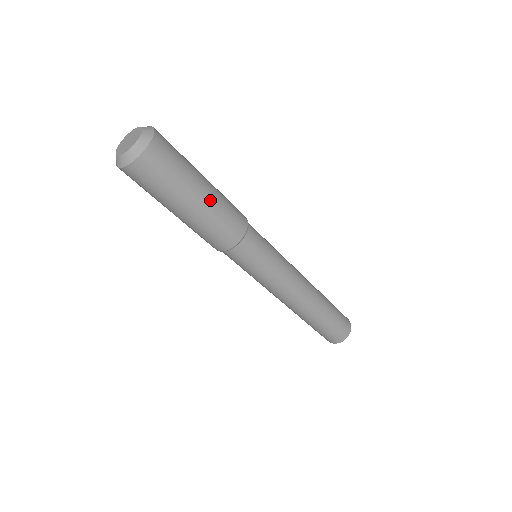
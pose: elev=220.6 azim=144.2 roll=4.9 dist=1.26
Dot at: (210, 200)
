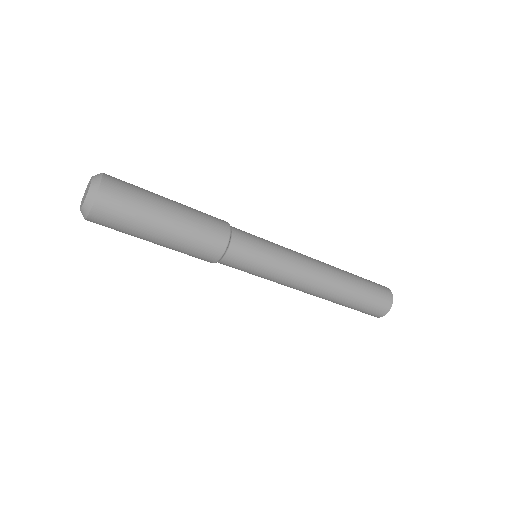
Dot at: (181, 210)
